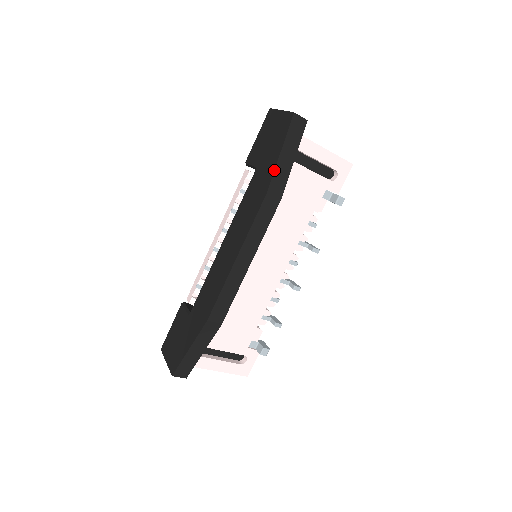
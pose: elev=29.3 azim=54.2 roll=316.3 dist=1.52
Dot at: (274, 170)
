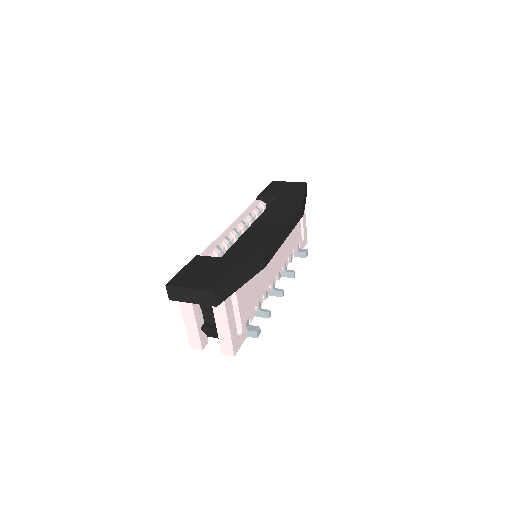
Dot at: occluded
